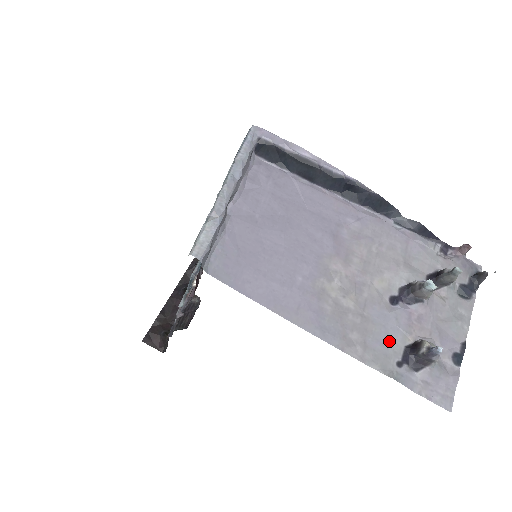
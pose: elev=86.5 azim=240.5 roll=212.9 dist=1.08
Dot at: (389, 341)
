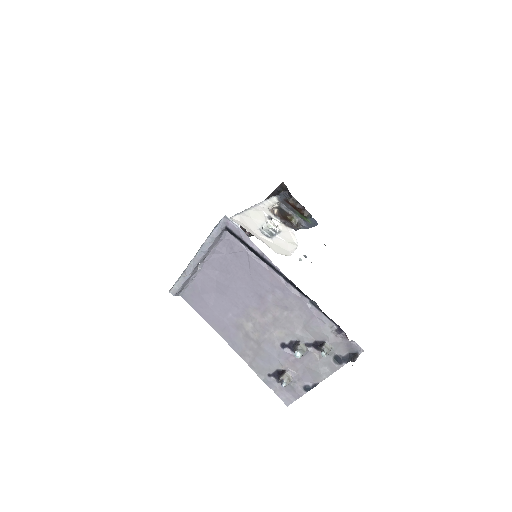
Dot at: (269, 363)
